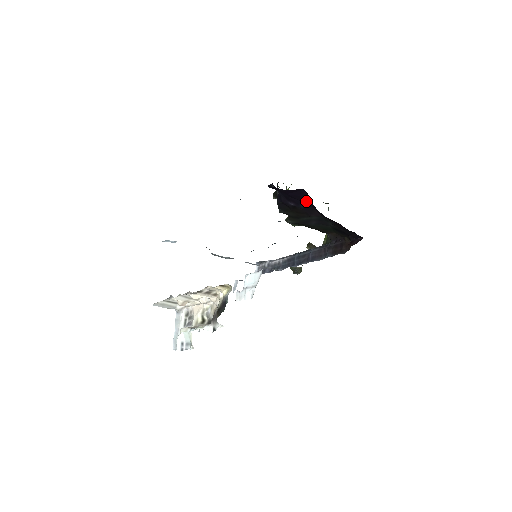
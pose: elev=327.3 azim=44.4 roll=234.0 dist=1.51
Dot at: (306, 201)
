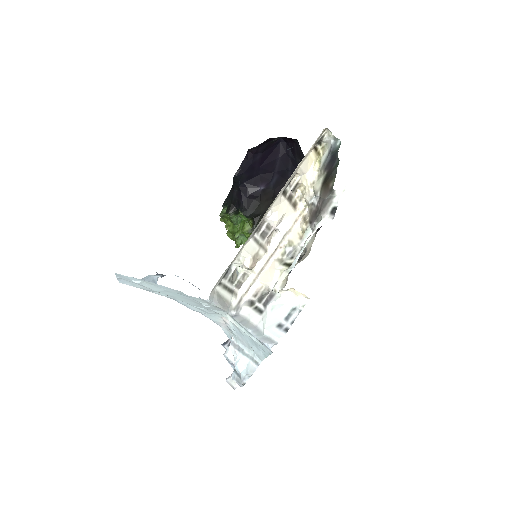
Dot at: (279, 166)
